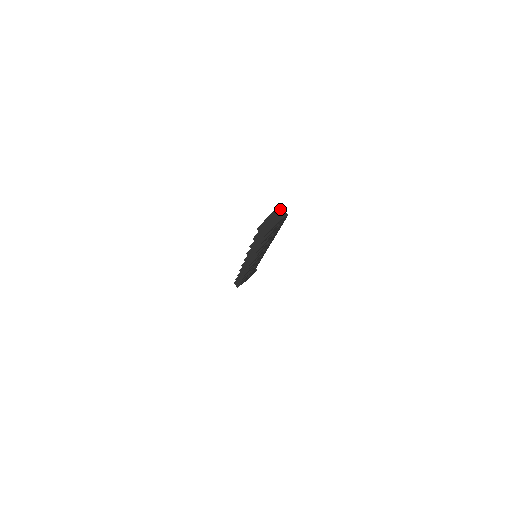
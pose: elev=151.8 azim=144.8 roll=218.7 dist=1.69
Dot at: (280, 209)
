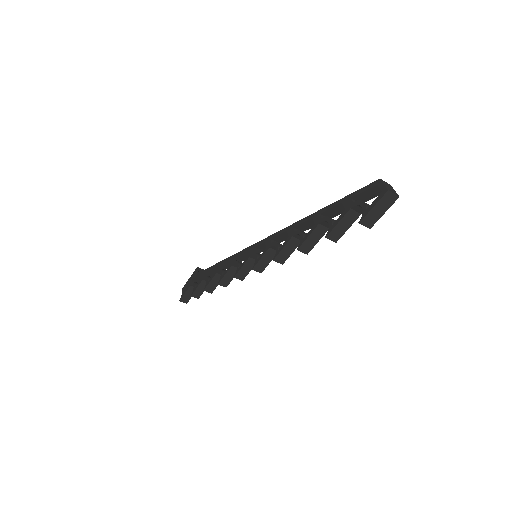
Dot at: (383, 182)
